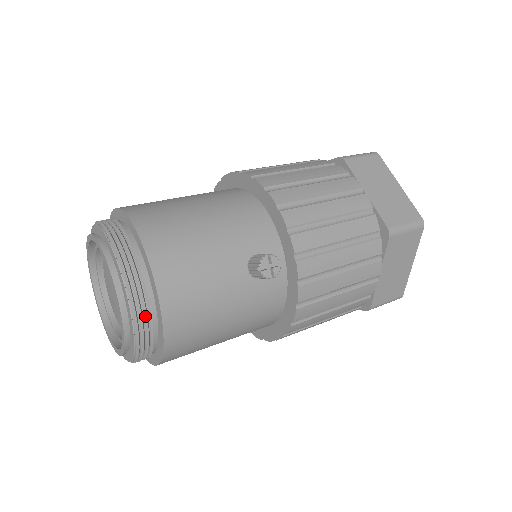
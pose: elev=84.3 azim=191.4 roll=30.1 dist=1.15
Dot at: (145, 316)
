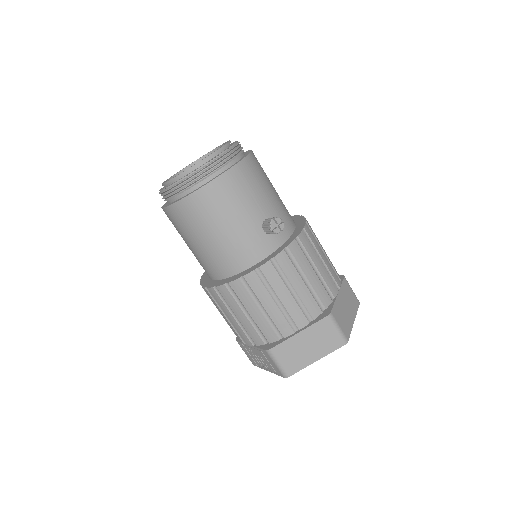
Dot at: (211, 170)
